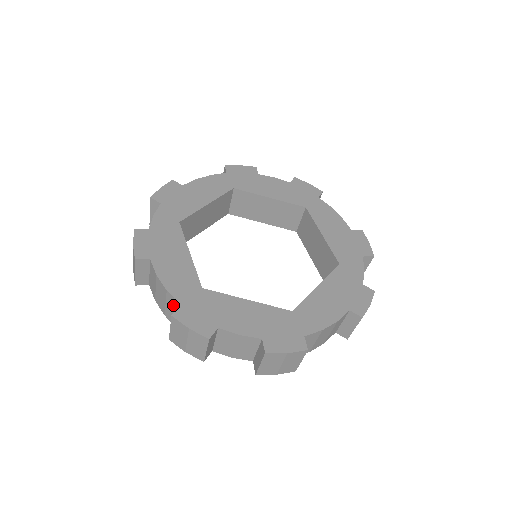
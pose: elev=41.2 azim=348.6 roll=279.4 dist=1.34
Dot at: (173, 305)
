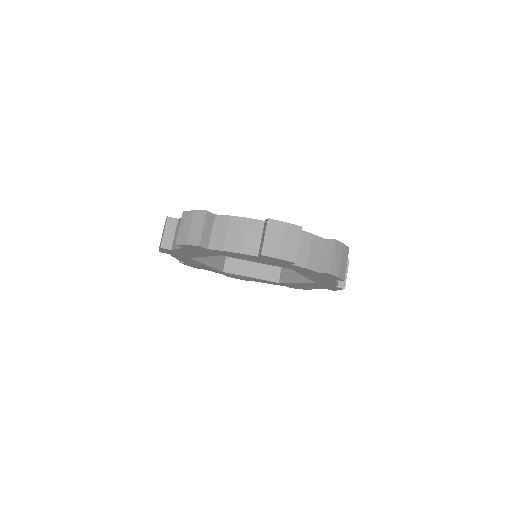
Dot at: occluded
